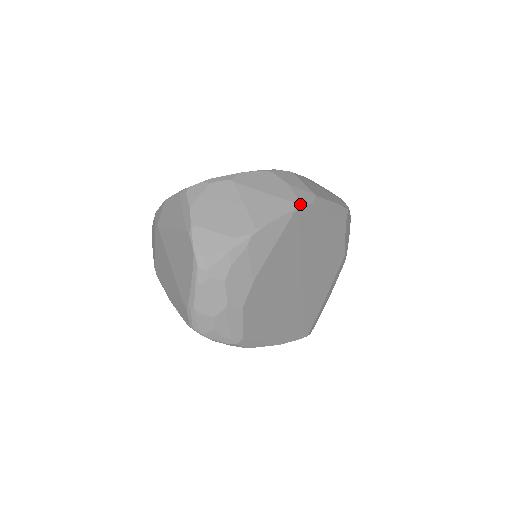
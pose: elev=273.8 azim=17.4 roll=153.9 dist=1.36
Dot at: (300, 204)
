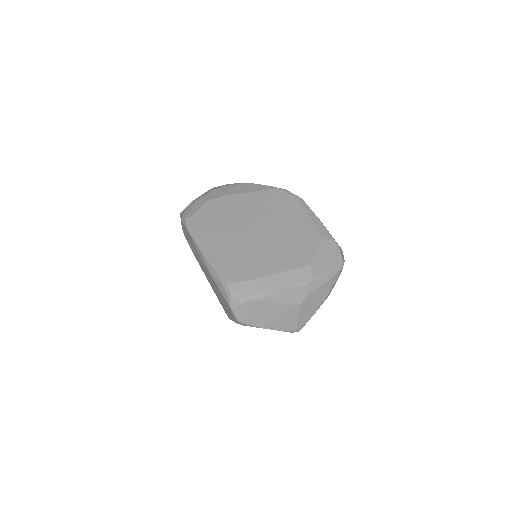
Dot at: (285, 190)
